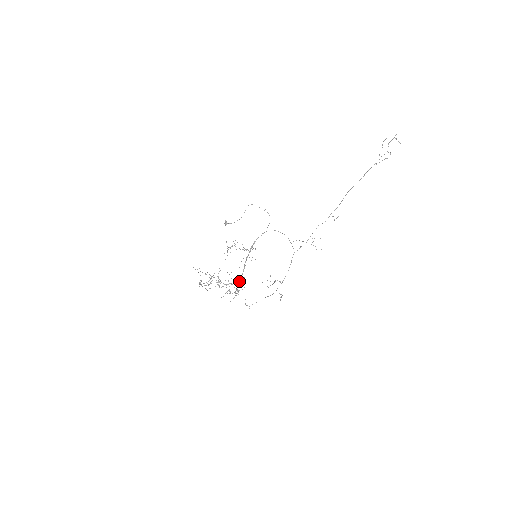
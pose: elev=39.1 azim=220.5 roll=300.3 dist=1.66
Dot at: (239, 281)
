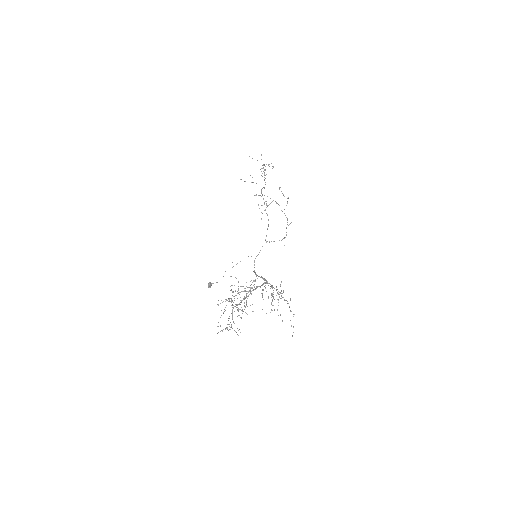
Dot at: occluded
